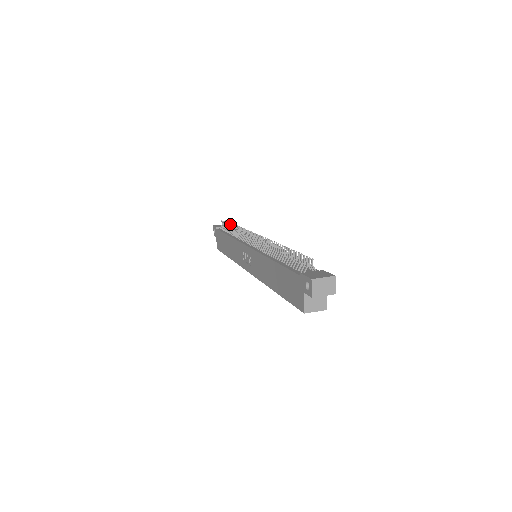
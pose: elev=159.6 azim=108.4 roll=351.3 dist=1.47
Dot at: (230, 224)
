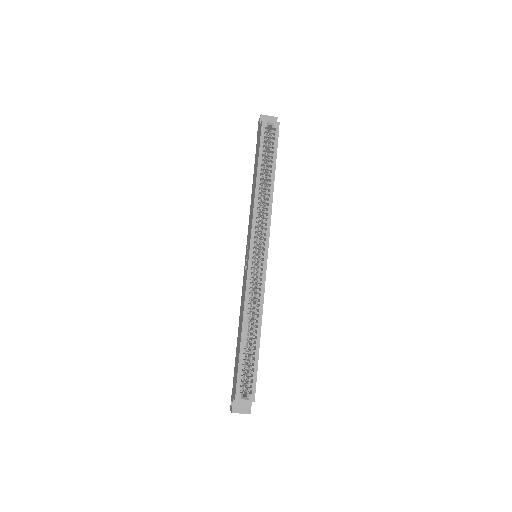
Dot at: occluded
